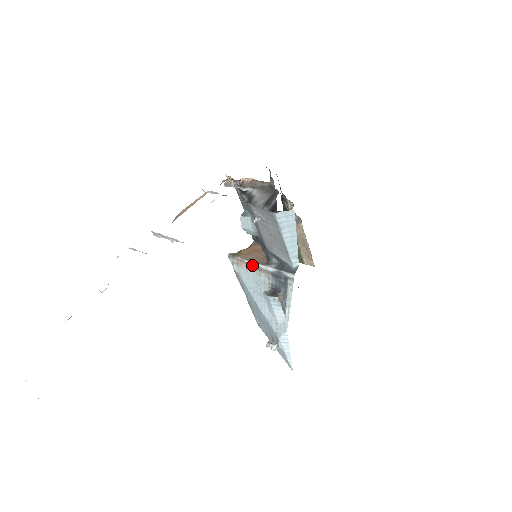
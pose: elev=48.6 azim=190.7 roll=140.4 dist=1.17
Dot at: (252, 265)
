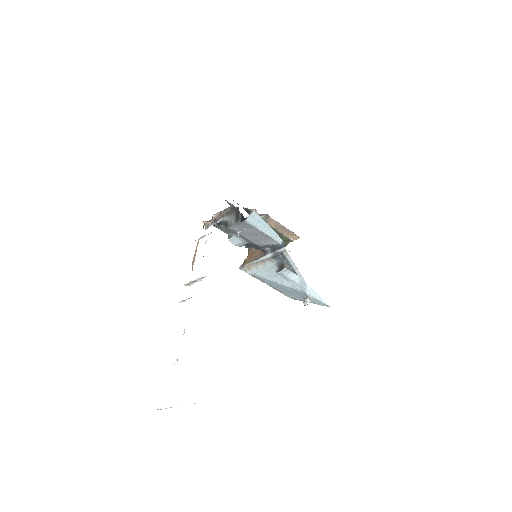
Dot at: (257, 262)
